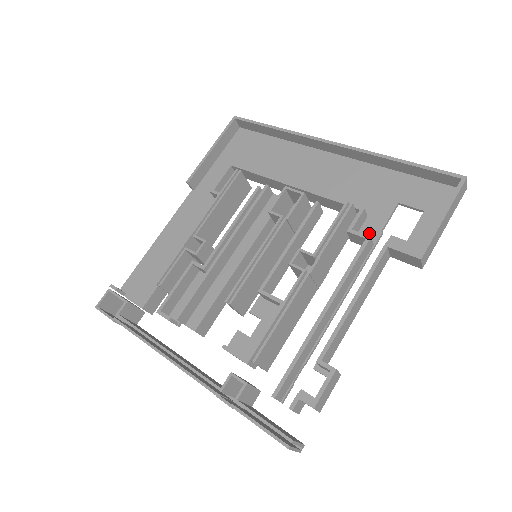
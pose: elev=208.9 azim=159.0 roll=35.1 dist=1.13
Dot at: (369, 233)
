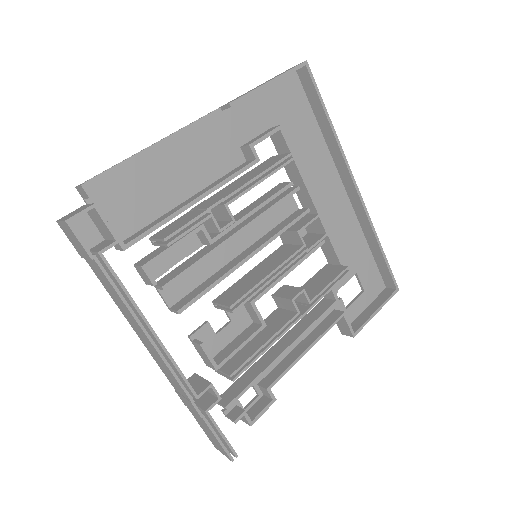
Dot at: occluded
